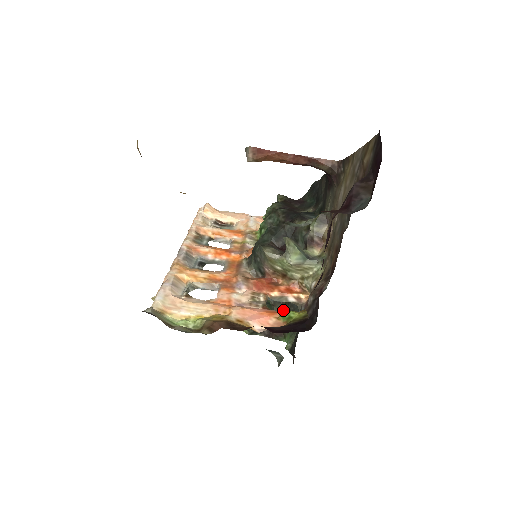
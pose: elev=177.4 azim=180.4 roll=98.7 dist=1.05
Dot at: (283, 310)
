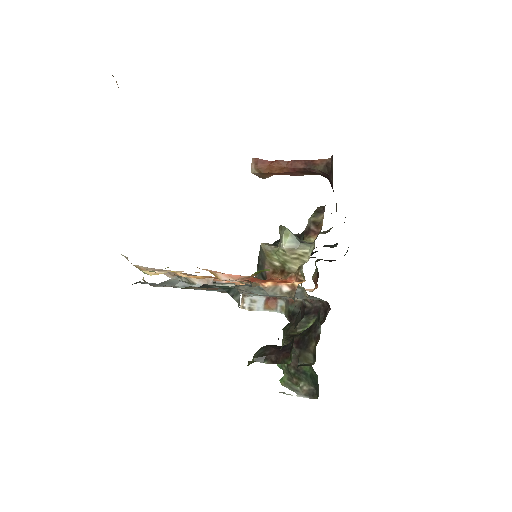
Dot at: occluded
